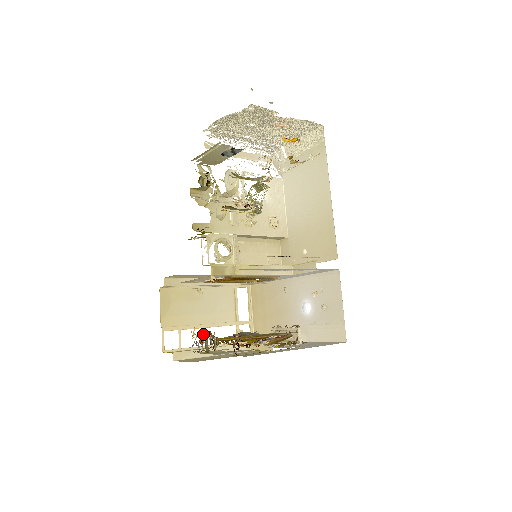
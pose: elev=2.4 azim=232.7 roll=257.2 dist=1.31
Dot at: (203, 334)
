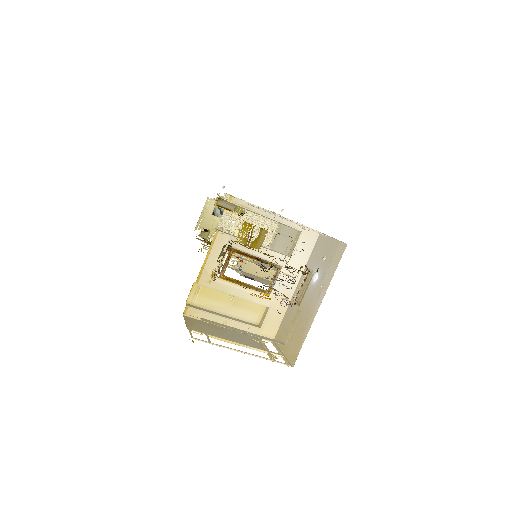
Dot at: (219, 256)
